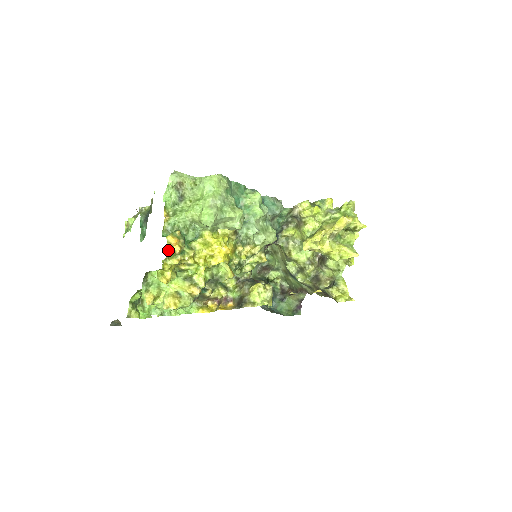
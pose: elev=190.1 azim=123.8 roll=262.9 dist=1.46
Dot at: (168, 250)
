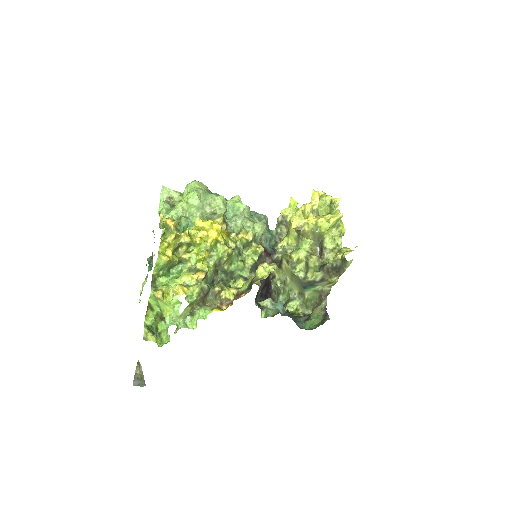
Dot at: (164, 226)
